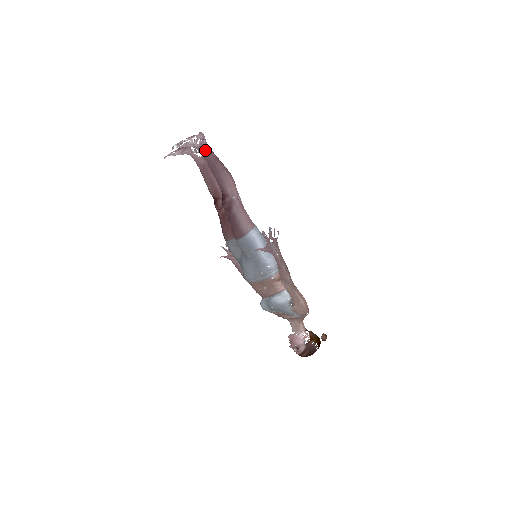
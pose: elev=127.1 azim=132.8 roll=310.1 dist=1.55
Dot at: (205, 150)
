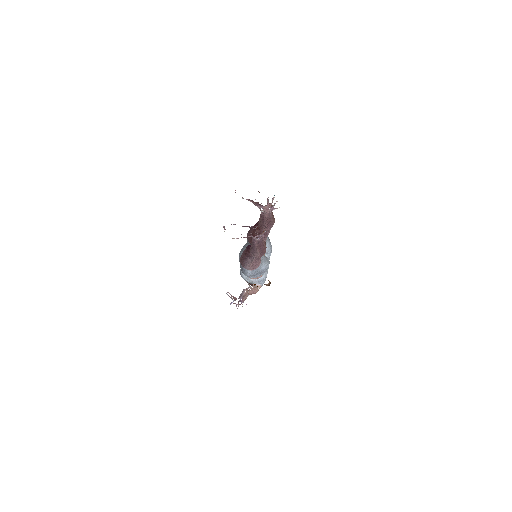
Dot at: (254, 240)
